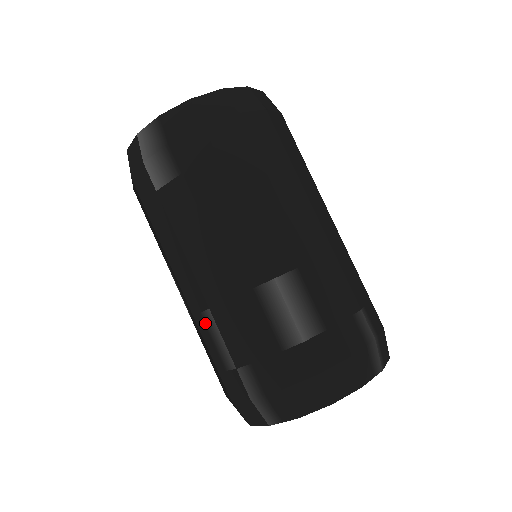
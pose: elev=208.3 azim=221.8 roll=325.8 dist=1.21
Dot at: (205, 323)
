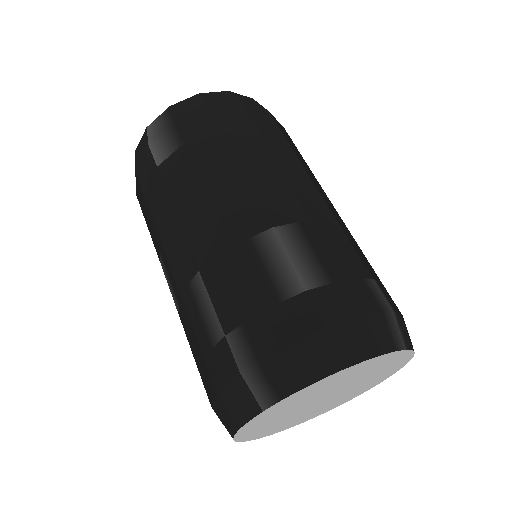
Dot at: (193, 294)
